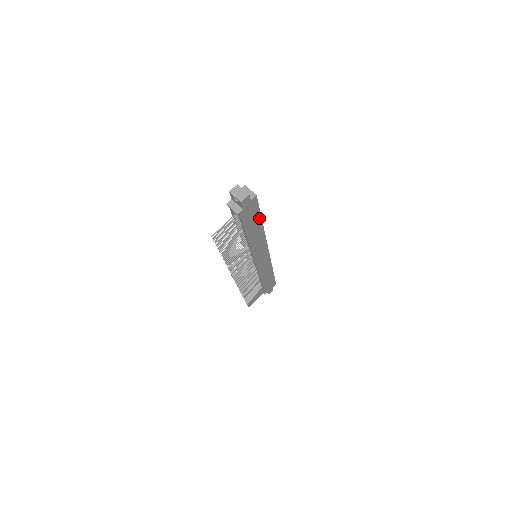
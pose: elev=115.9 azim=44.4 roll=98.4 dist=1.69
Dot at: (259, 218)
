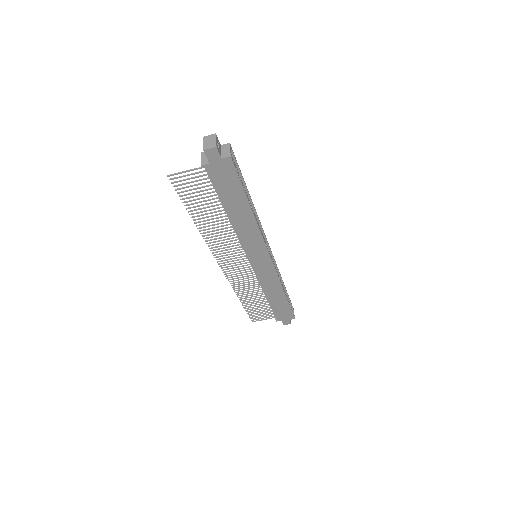
Dot at: (243, 196)
